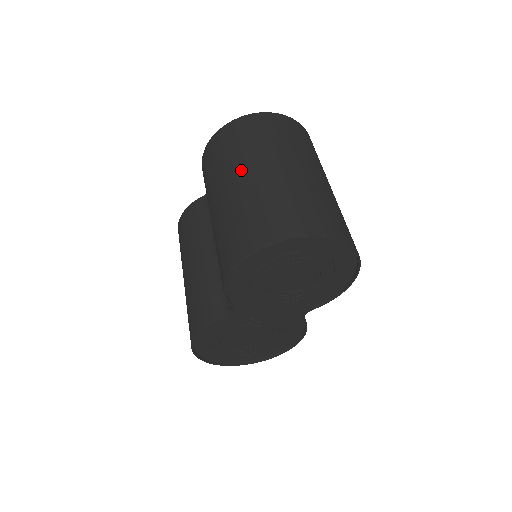
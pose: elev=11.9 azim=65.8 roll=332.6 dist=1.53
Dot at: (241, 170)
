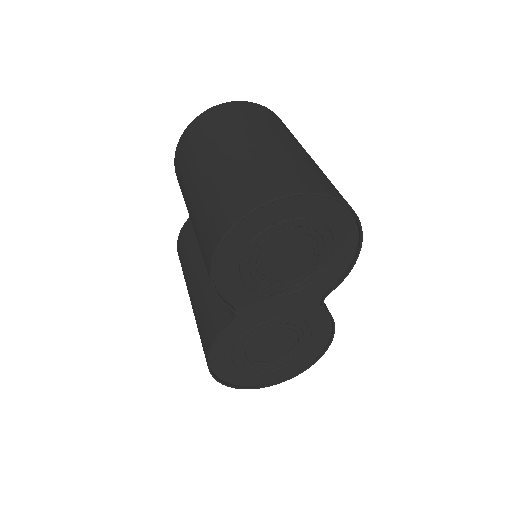
Dot at: (204, 162)
